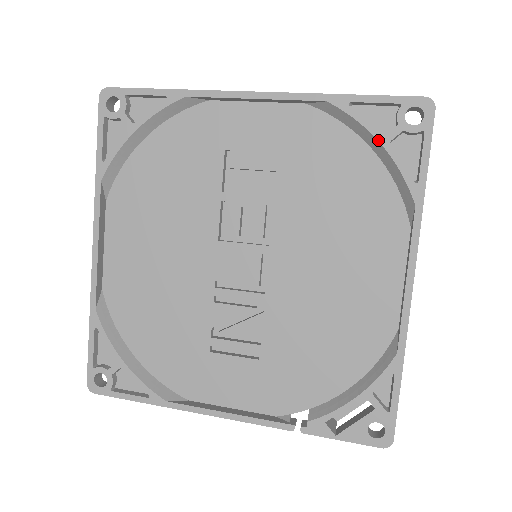
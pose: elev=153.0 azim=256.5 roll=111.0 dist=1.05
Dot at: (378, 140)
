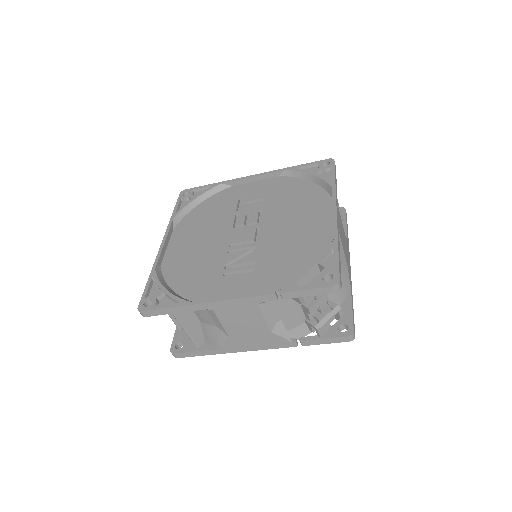
Dot at: (311, 174)
